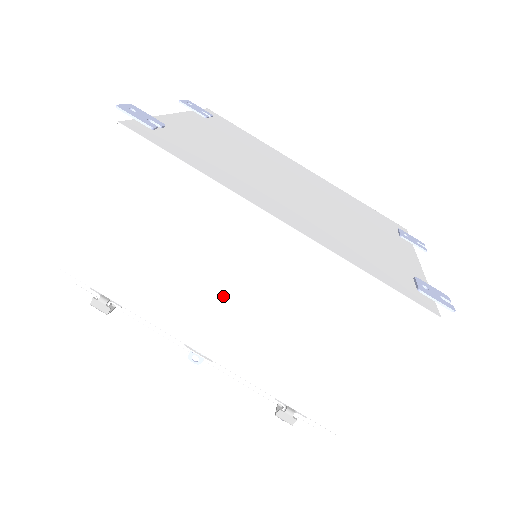
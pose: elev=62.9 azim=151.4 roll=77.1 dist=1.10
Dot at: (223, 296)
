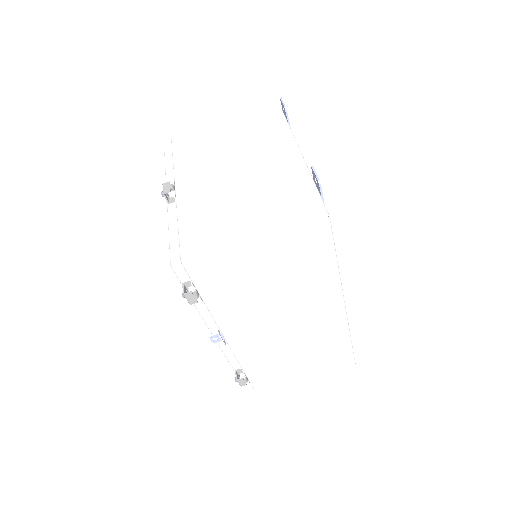
Dot at: (276, 322)
